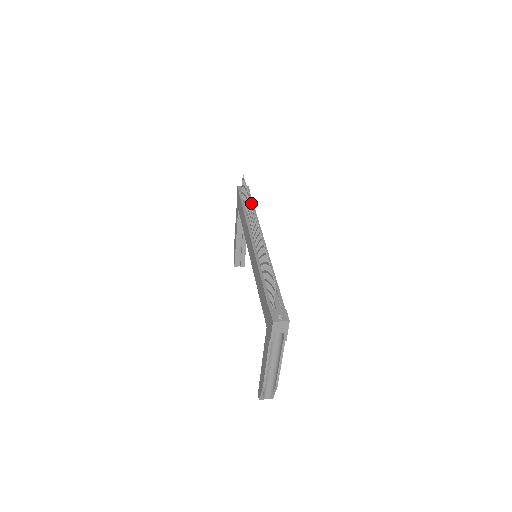
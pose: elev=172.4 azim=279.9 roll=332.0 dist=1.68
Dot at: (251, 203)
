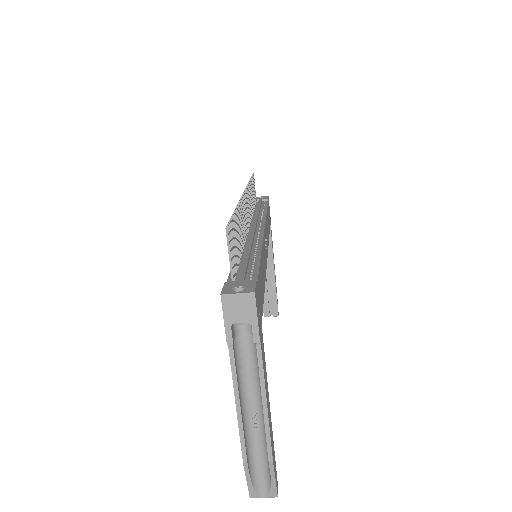
Dot at: (247, 184)
